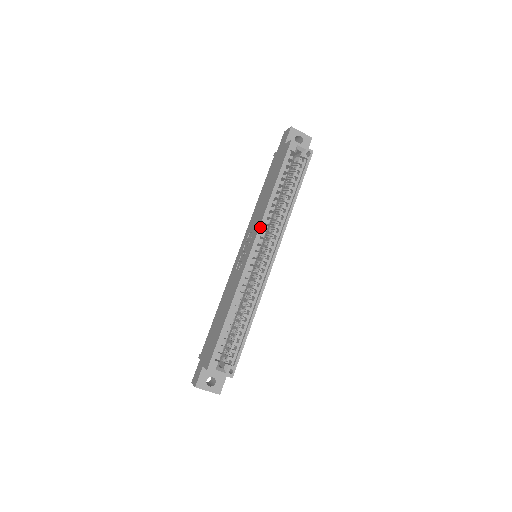
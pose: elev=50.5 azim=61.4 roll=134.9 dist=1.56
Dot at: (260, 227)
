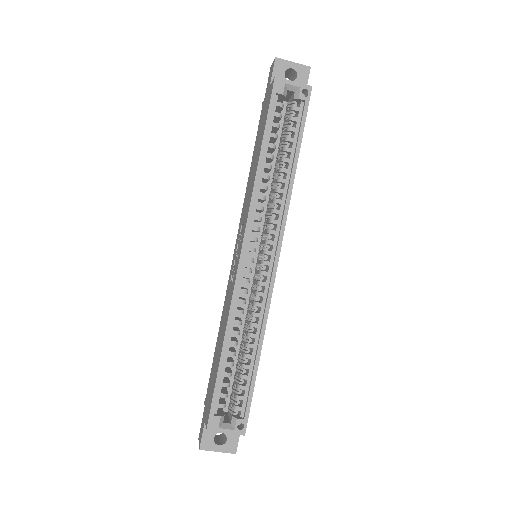
Dot at: (249, 217)
